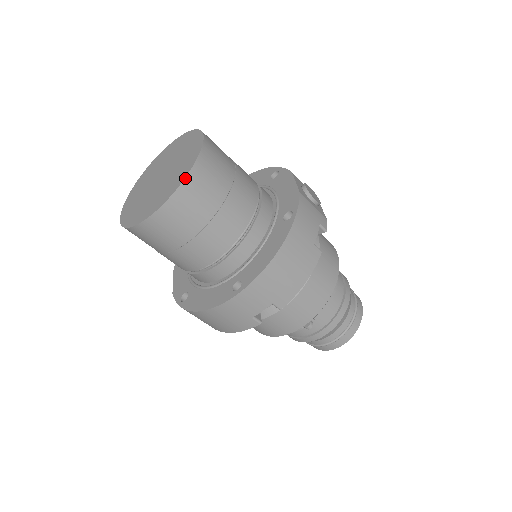
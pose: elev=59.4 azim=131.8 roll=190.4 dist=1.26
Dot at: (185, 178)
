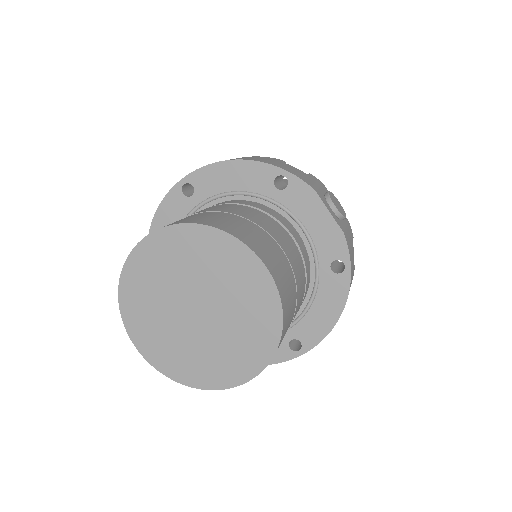
Dot at: (278, 346)
